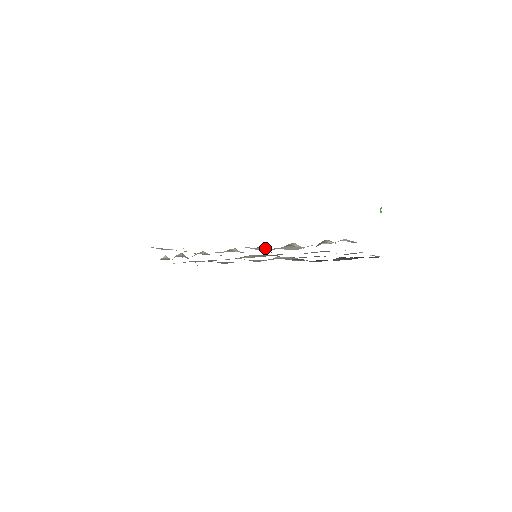
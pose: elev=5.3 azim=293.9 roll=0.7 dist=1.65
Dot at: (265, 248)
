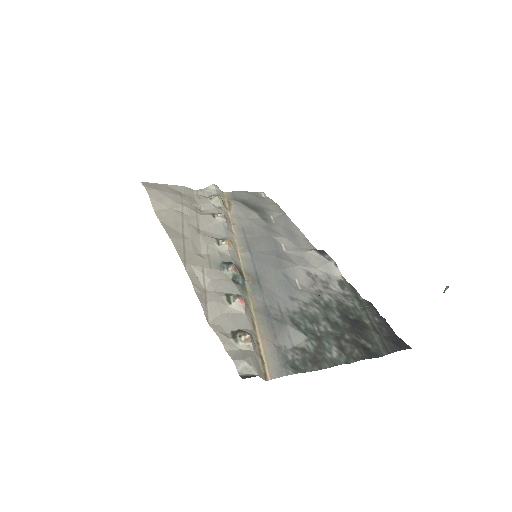
Dot at: (233, 271)
